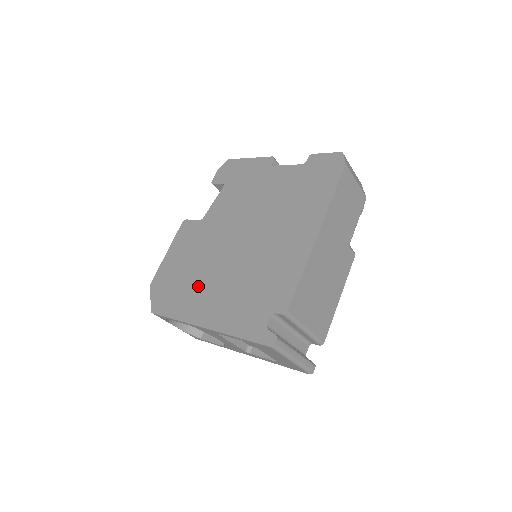
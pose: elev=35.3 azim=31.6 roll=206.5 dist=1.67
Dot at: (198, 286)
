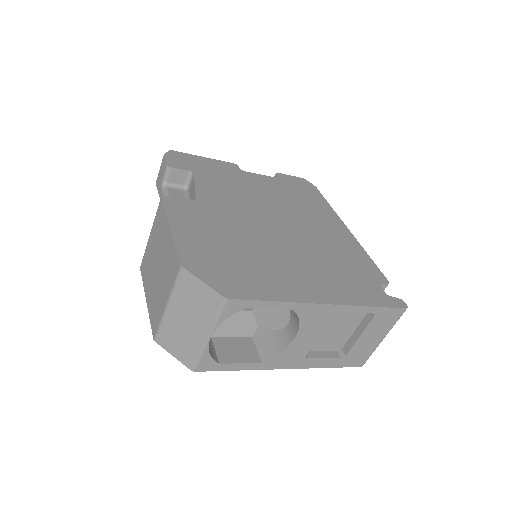
Dot at: (272, 265)
